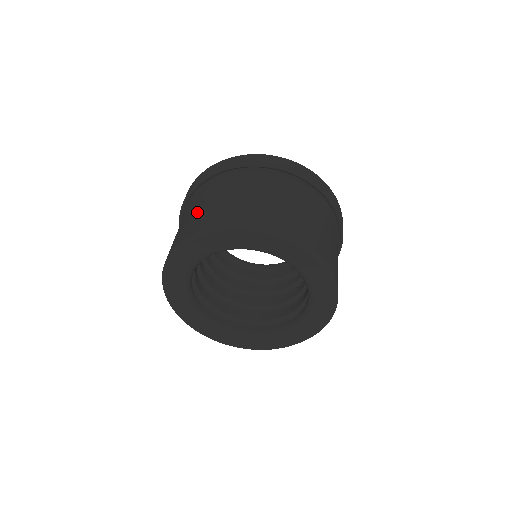
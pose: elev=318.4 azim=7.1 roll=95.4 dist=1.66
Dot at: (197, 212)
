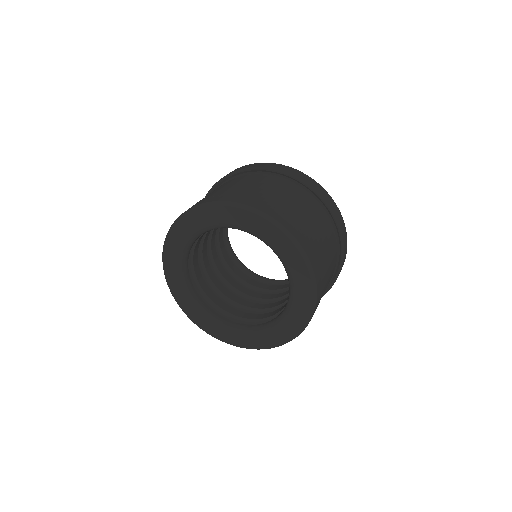
Dot at: (227, 189)
